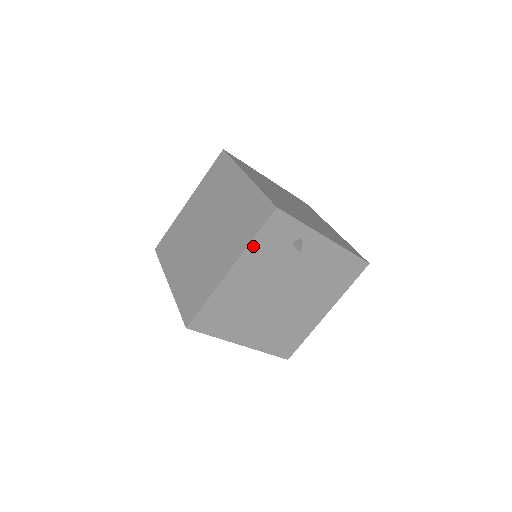
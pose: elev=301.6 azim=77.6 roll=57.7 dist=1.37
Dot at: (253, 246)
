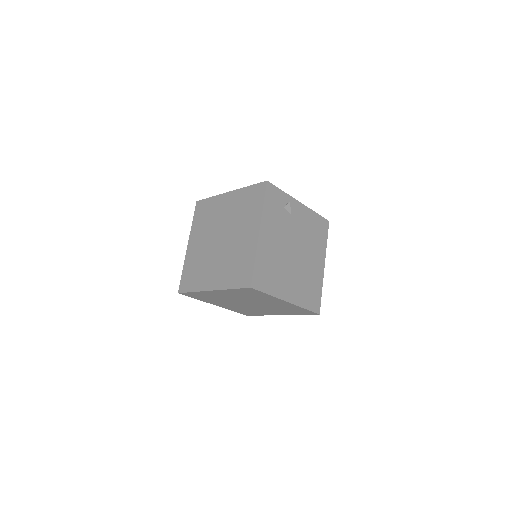
Dot at: (265, 211)
